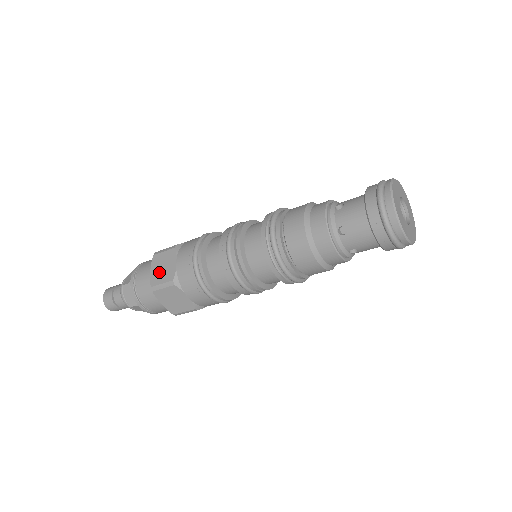
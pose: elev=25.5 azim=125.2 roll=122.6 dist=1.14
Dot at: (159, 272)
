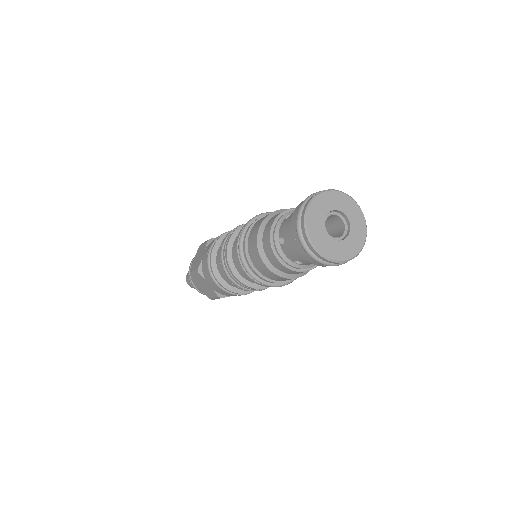
Dot at: (205, 290)
